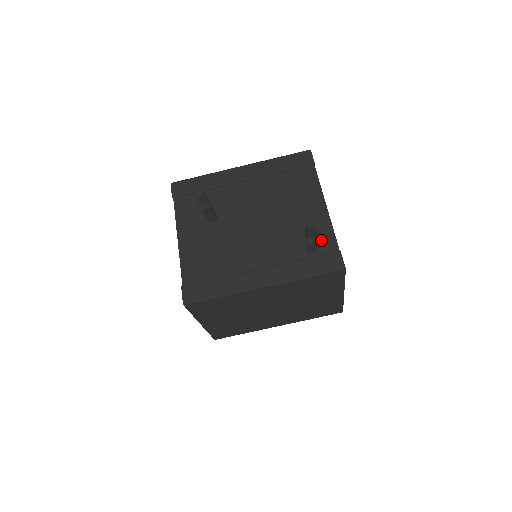
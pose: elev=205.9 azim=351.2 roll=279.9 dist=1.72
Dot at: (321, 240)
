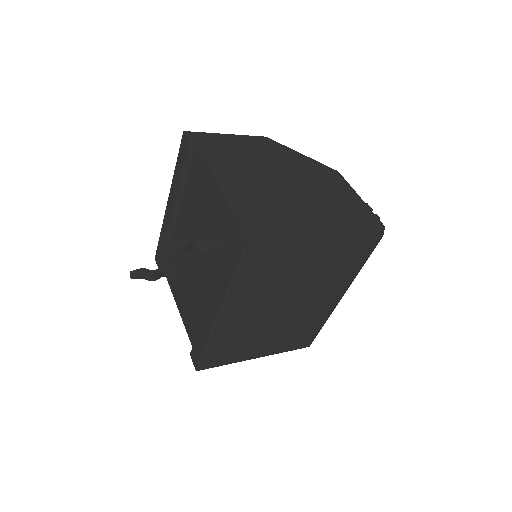
Dot at: (227, 226)
